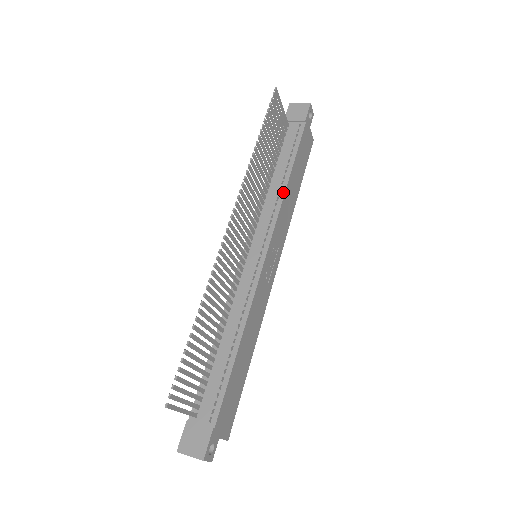
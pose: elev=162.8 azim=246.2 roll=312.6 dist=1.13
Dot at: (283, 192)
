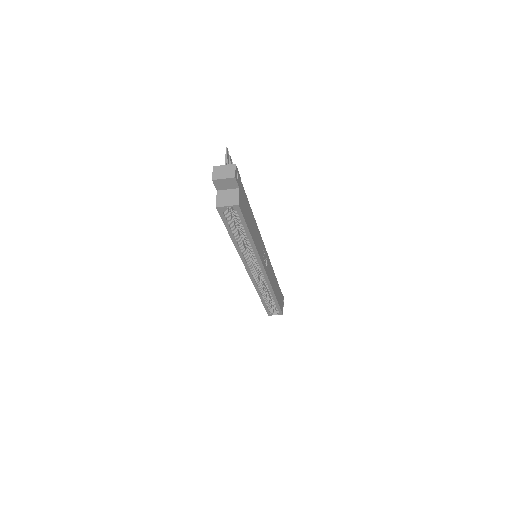
Dot at: occluded
